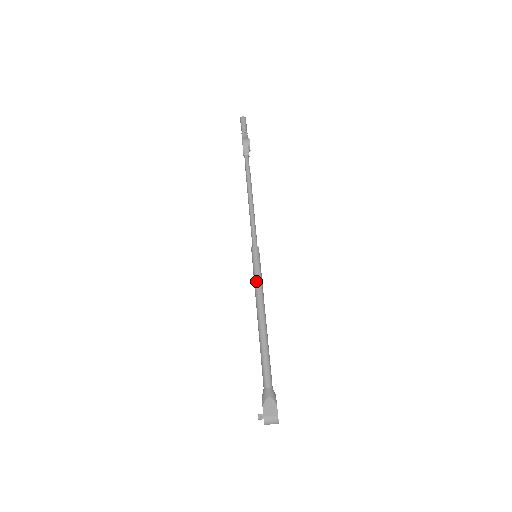
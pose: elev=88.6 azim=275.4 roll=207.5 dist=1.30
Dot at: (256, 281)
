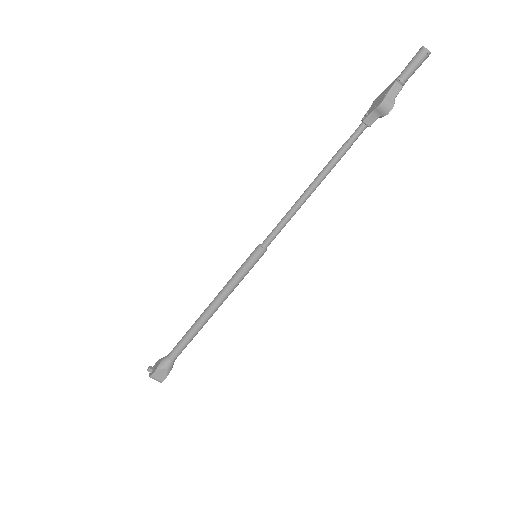
Dot at: (233, 282)
